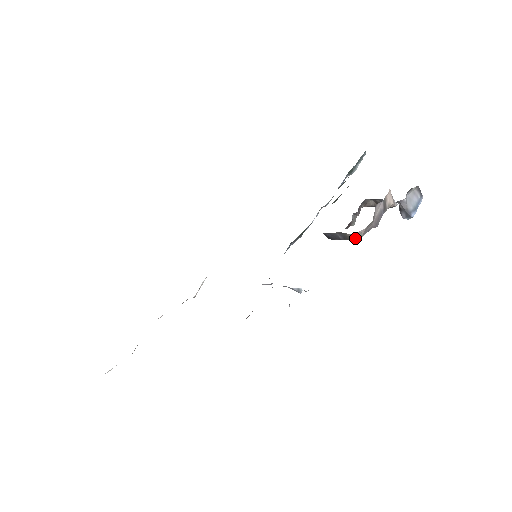
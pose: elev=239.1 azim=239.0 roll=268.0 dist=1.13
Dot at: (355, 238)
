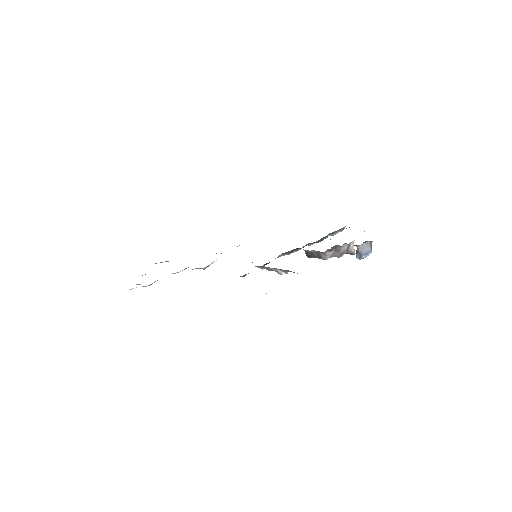
Dot at: (325, 257)
